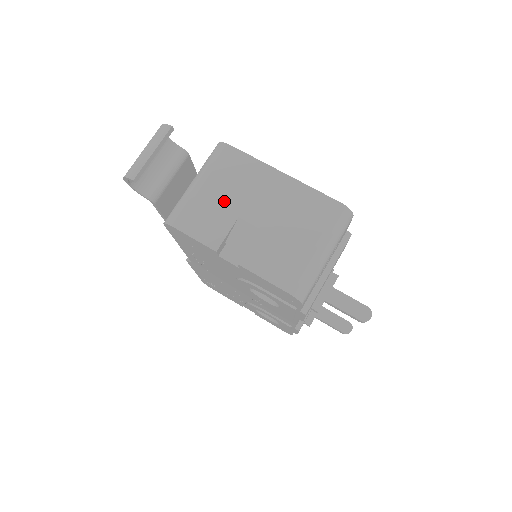
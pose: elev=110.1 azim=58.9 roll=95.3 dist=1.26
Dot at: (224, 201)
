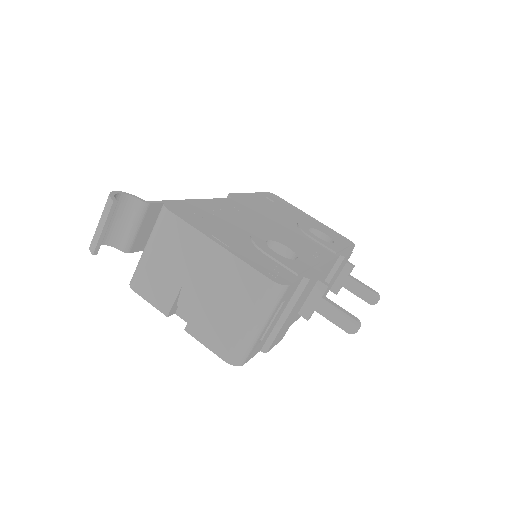
Dot at: (169, 270)
